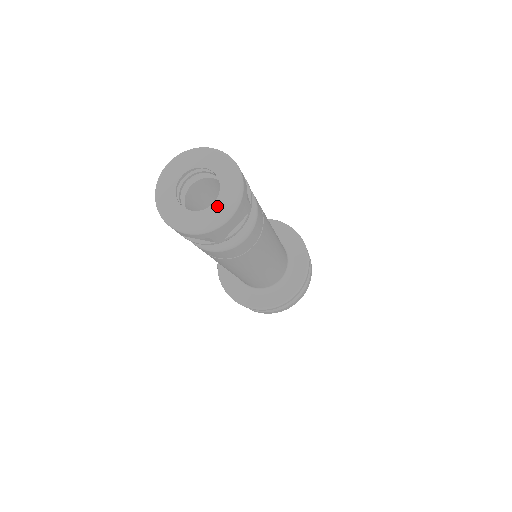
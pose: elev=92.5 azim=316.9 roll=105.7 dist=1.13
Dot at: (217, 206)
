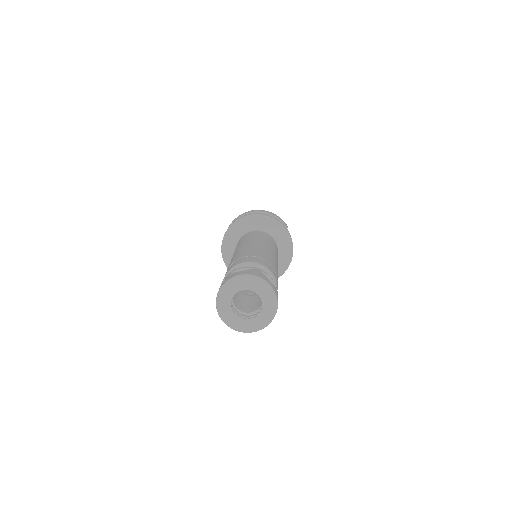
Dot at: (251, 322)
